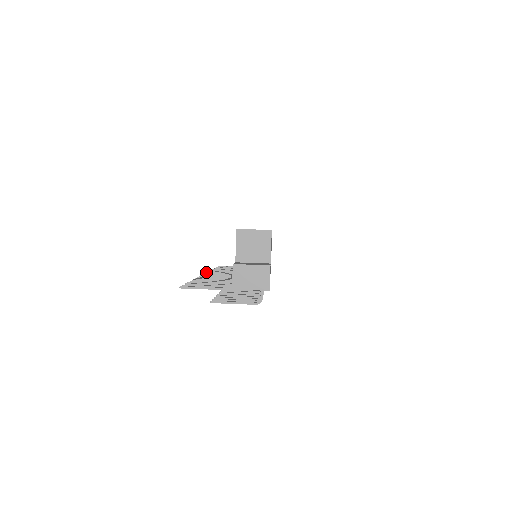
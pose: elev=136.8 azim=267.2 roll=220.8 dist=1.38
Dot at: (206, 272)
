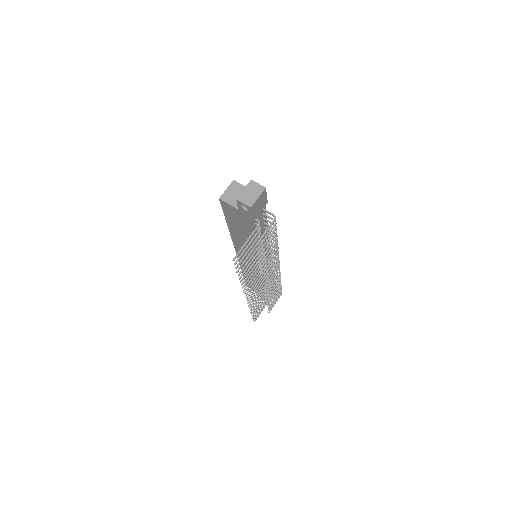
Dot at: occluded
